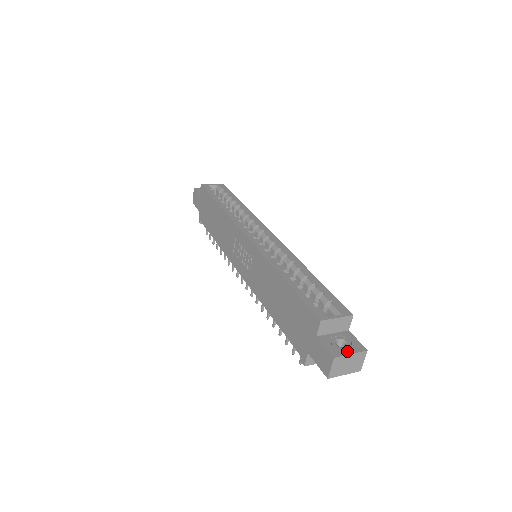
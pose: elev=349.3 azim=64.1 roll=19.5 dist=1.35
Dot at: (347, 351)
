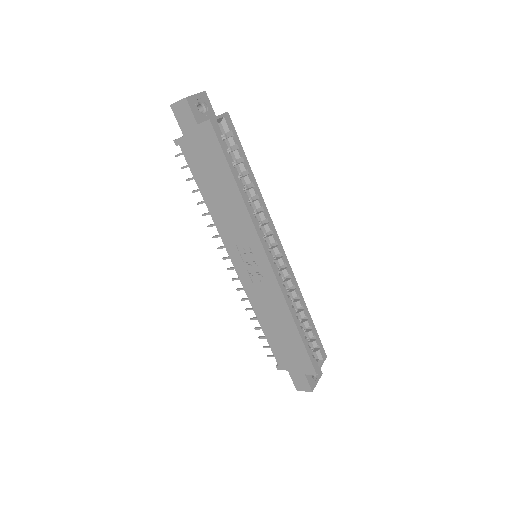
Dot at: (316, 381)
